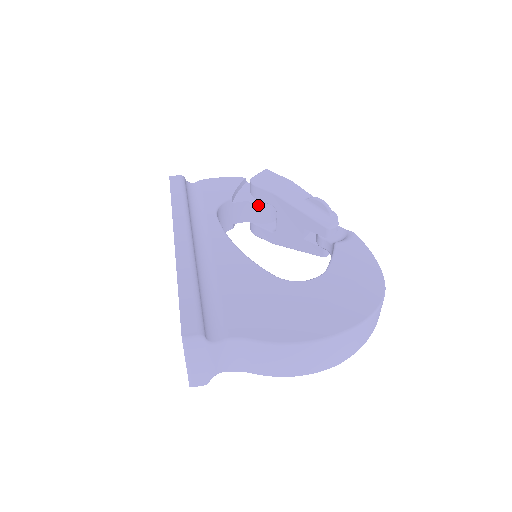
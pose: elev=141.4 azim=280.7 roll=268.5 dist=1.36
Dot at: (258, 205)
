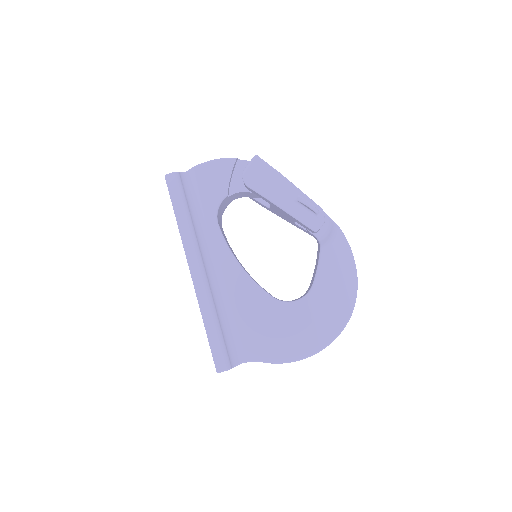
Dot at: (252, 193)
